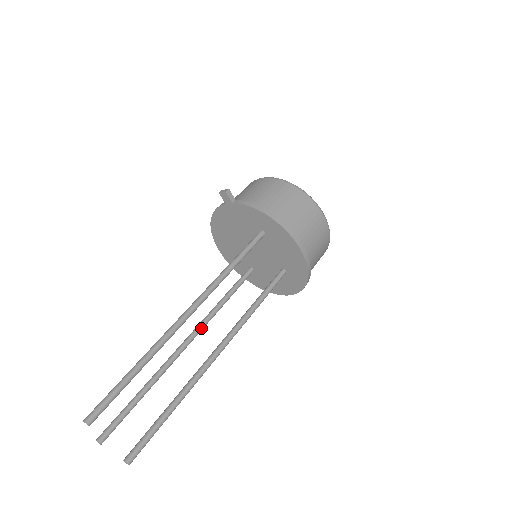
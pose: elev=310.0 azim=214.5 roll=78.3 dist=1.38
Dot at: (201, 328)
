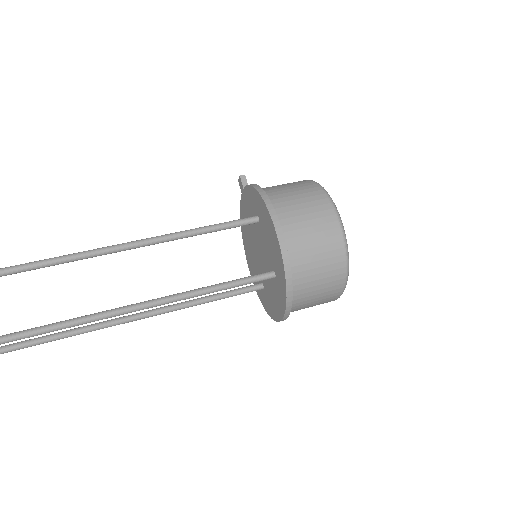
Dot at: (165, 309)
